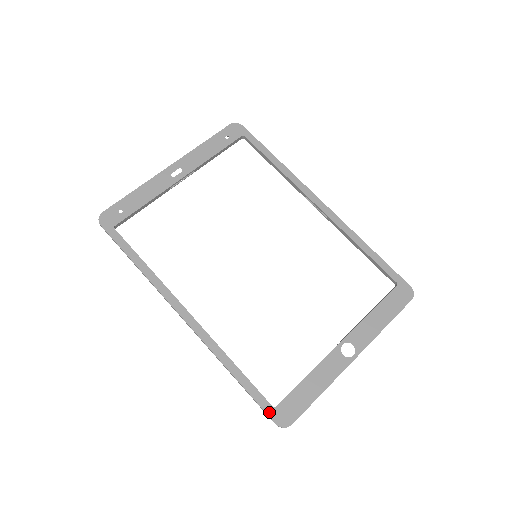
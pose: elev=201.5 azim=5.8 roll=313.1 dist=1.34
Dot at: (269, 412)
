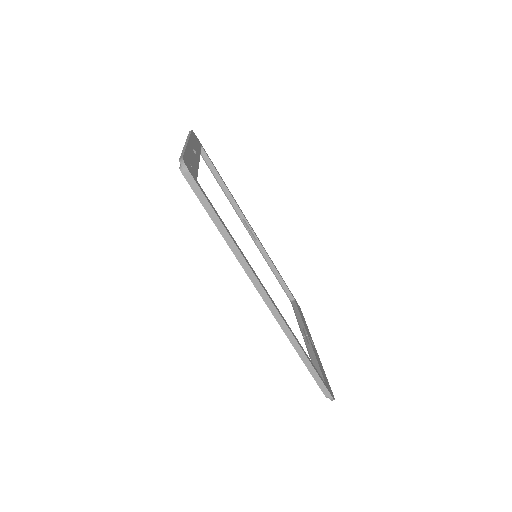
Dot at: (327, 387)
